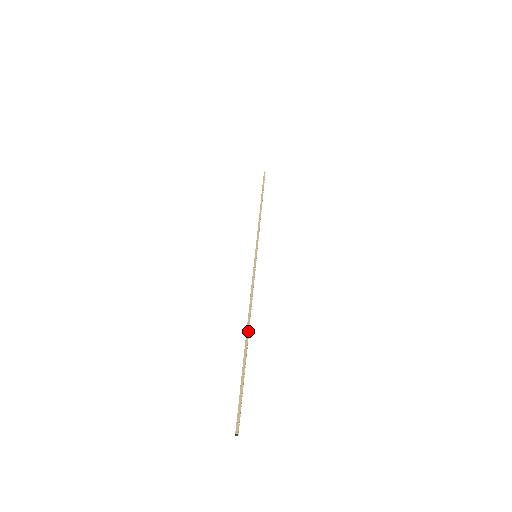
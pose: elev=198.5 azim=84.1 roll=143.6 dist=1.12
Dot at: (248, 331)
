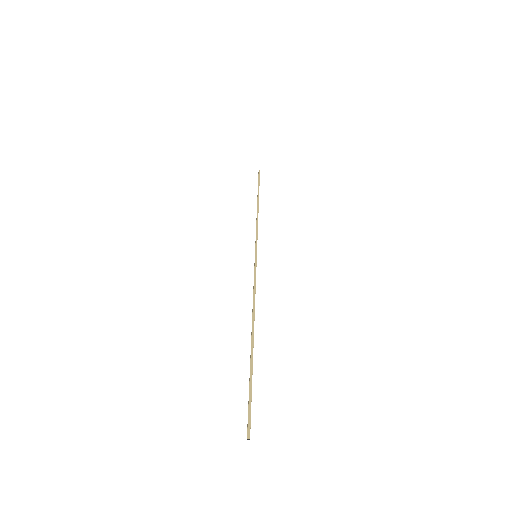
Dot at: (253, 333)
